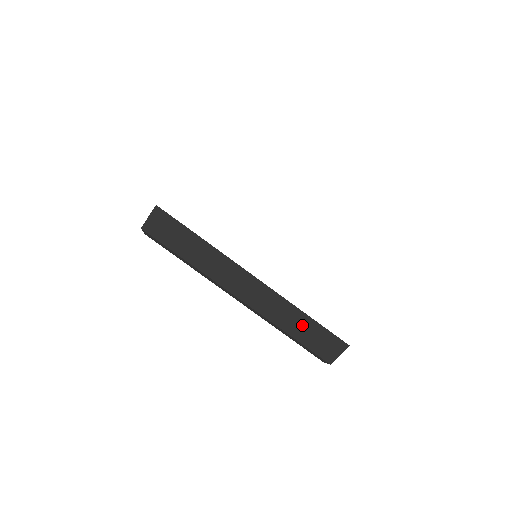
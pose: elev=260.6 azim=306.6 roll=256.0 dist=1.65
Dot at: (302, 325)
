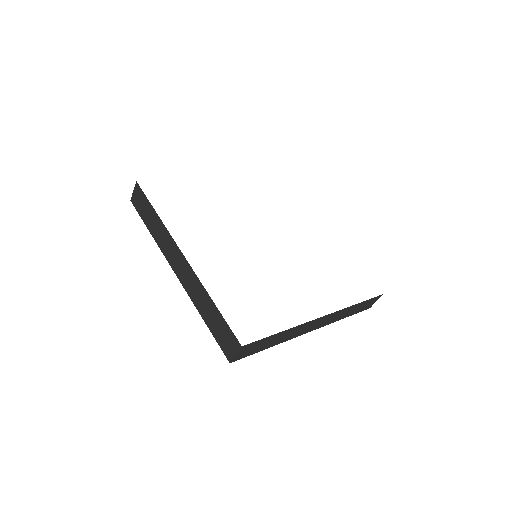
Dot at: (211, 312)
